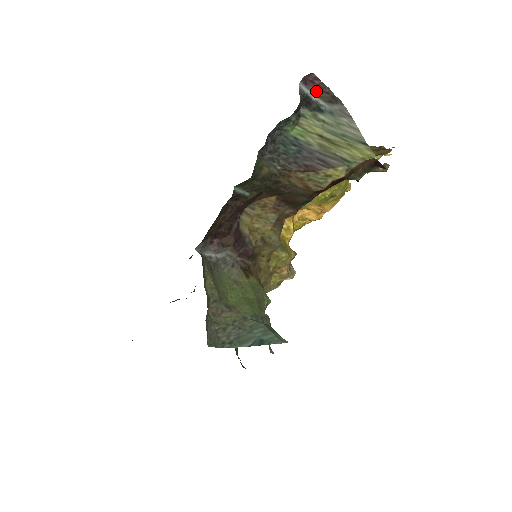
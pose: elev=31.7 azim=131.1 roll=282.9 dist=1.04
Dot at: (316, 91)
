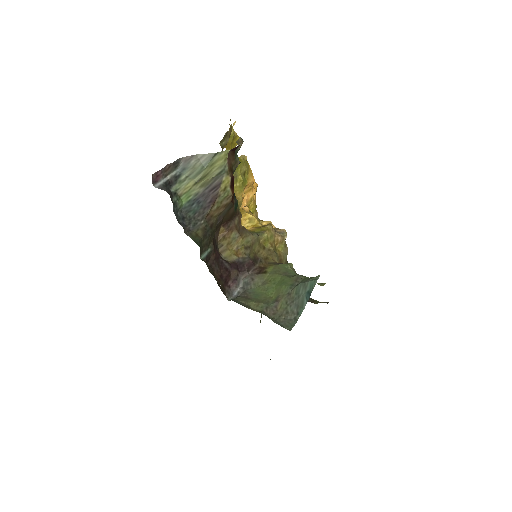
Dot at: (164, 175)
